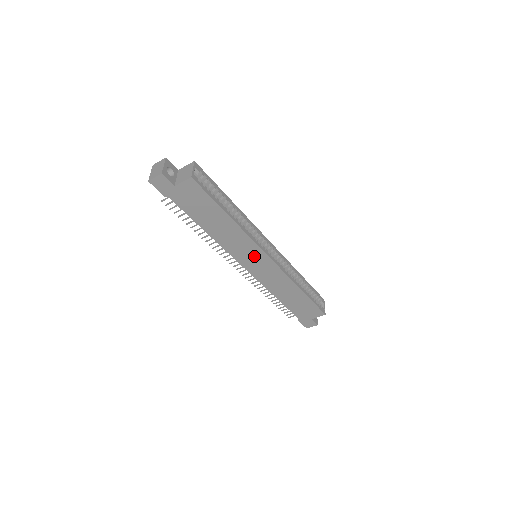
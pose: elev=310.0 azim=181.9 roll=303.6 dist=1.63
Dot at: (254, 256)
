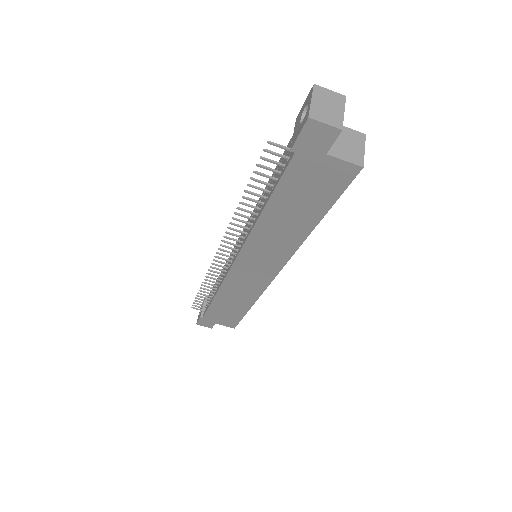
Dot at: (265, 263)
